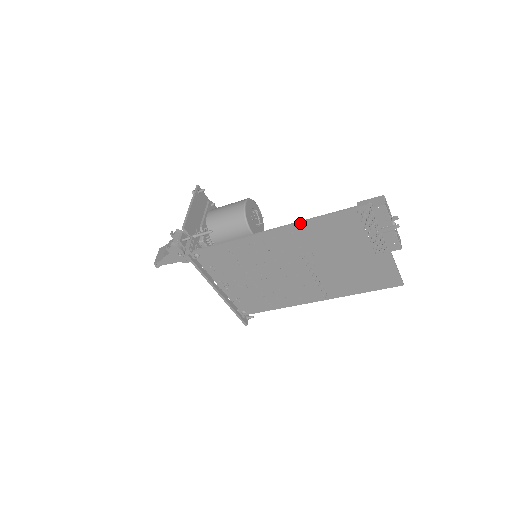
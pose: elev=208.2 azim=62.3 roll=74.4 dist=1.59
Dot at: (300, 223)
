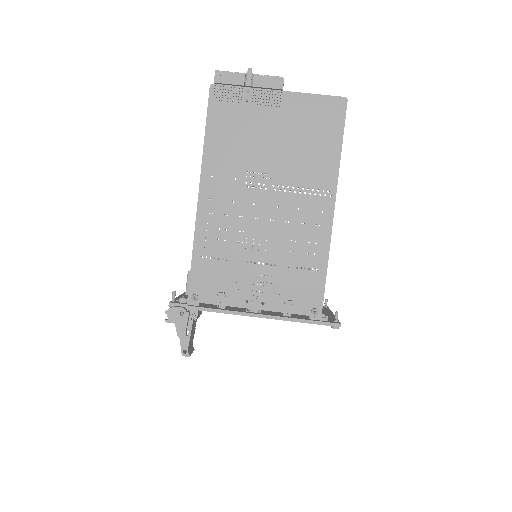
Dot at: (203, 162)
